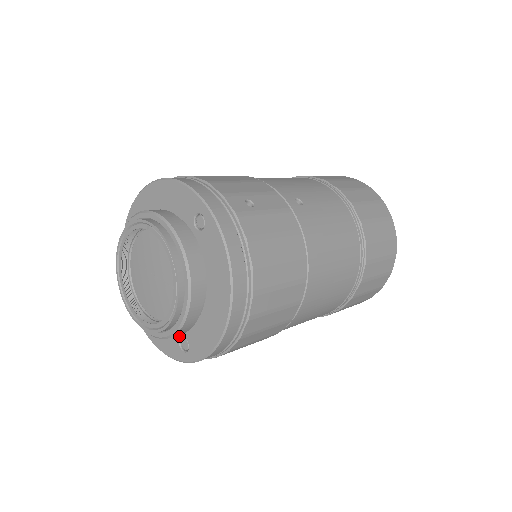
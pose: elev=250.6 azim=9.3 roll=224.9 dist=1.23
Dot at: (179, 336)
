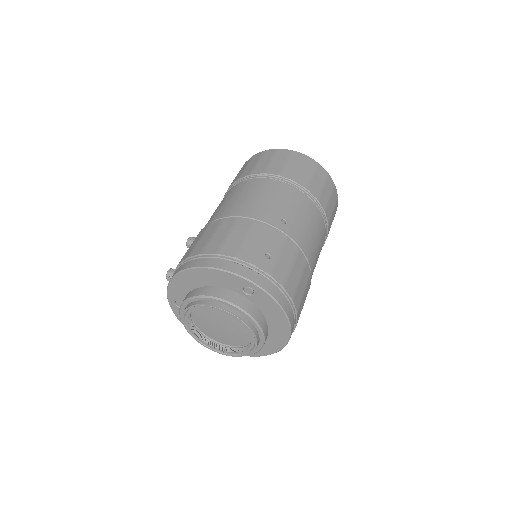
Dot at: occluded
